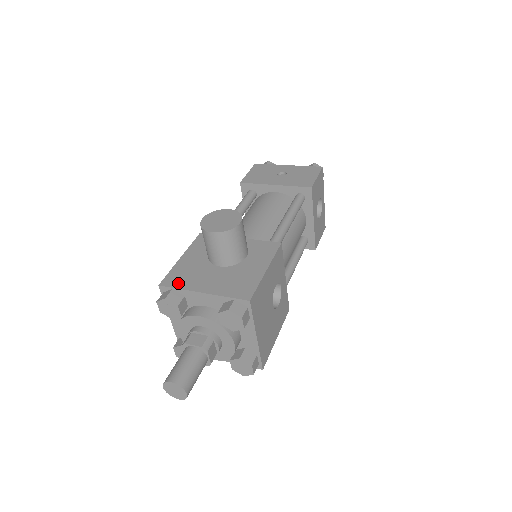
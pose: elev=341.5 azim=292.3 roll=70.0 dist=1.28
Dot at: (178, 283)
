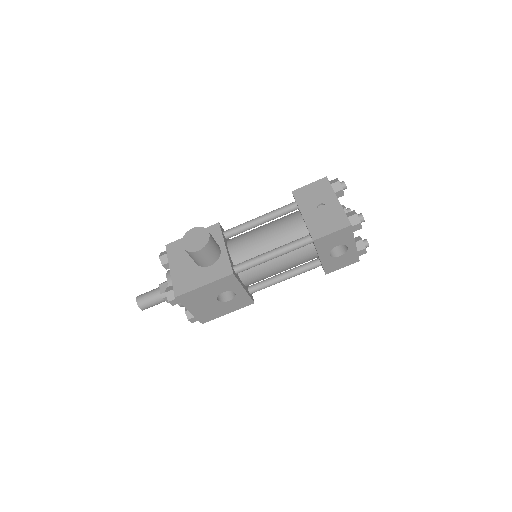
Dot at: (171, 252)
